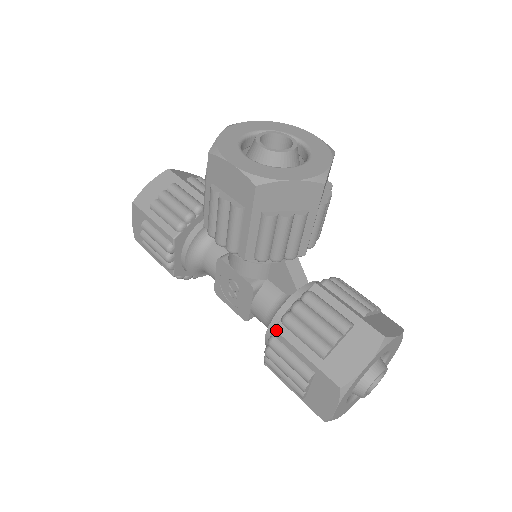
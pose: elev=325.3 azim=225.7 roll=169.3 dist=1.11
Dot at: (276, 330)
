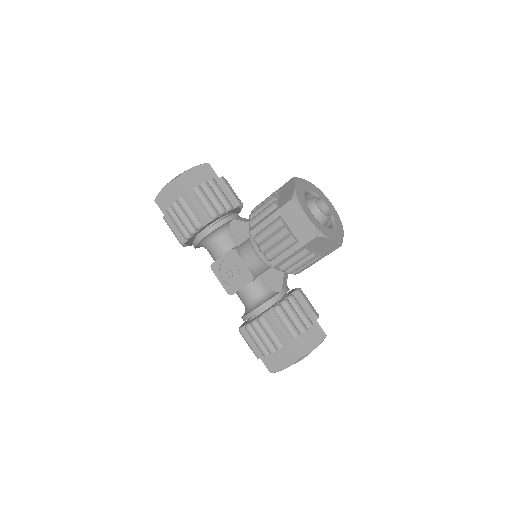
Dot at: (269, 313)
